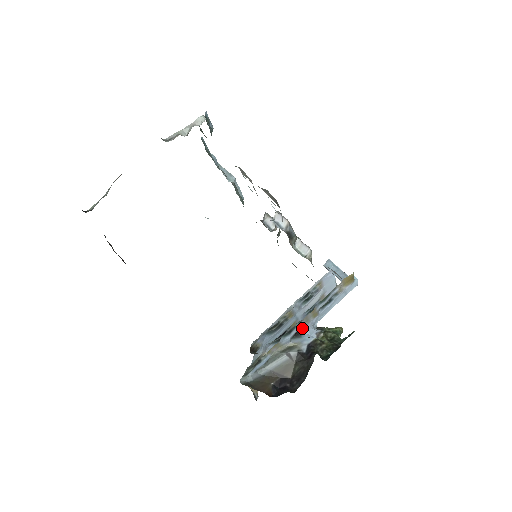
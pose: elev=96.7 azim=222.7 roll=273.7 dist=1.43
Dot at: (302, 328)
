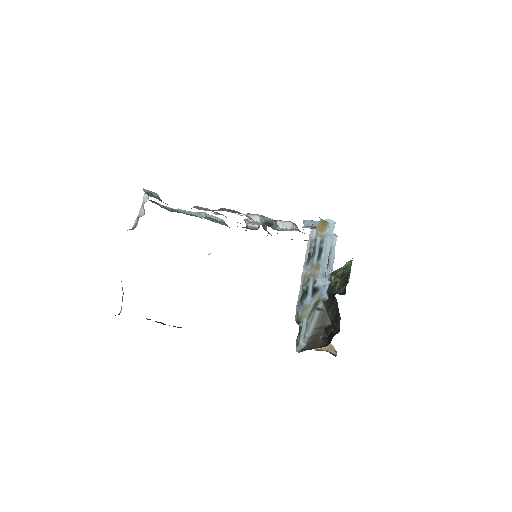
Dot at: (316, 283)
